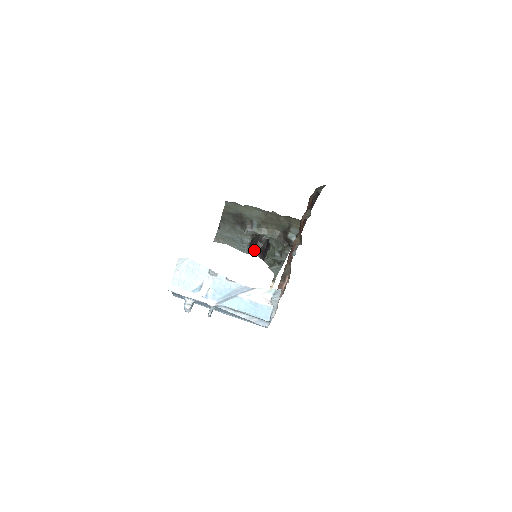
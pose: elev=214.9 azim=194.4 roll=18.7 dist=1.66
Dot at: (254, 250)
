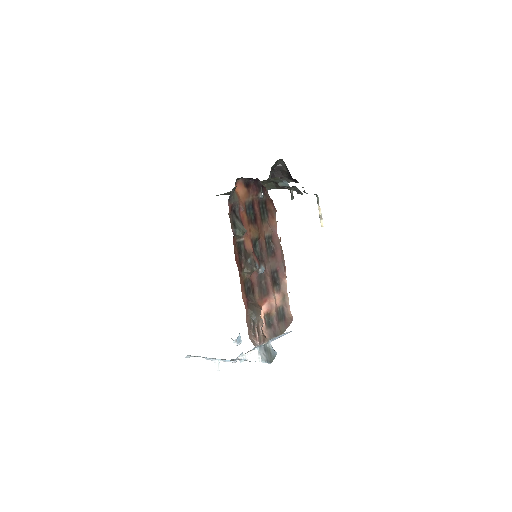
Dot at: occluded
